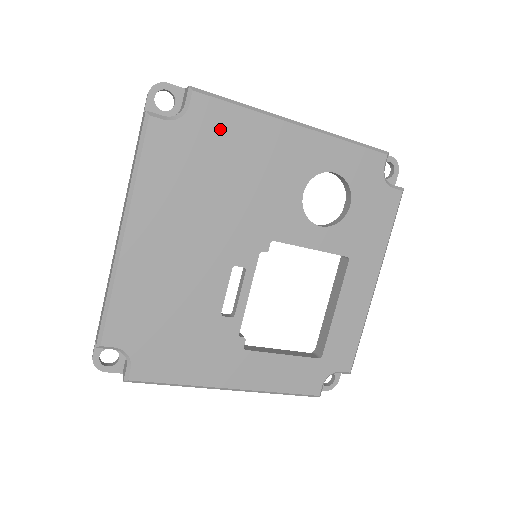
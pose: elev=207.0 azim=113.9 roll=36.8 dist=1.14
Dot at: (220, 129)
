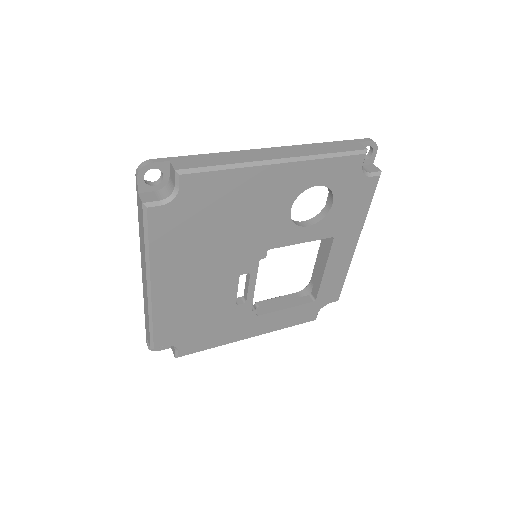
Dot at: (210, 193)
